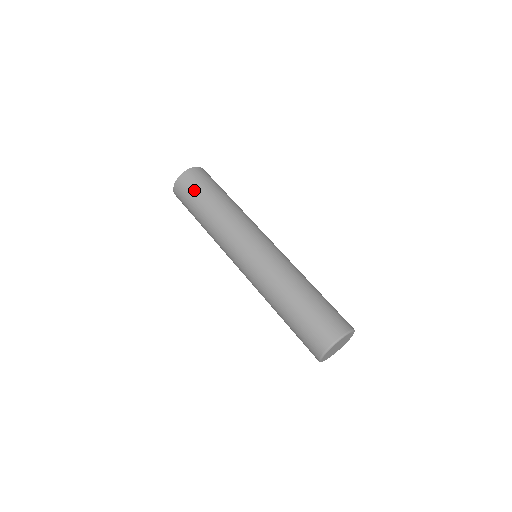
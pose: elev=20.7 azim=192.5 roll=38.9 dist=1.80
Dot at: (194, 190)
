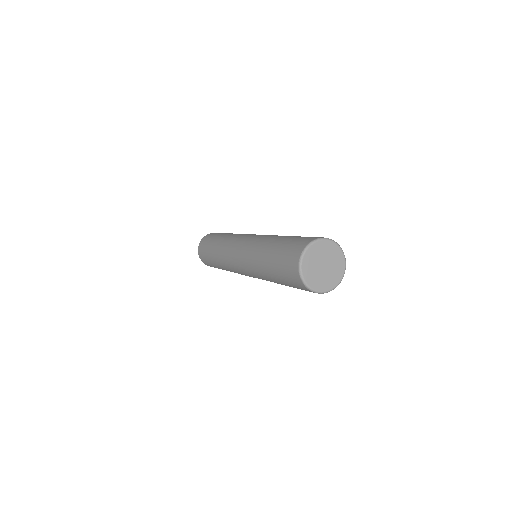
Dot at: (205, 251)
